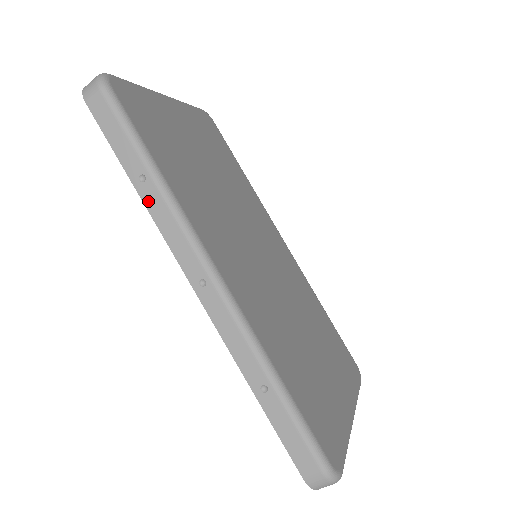
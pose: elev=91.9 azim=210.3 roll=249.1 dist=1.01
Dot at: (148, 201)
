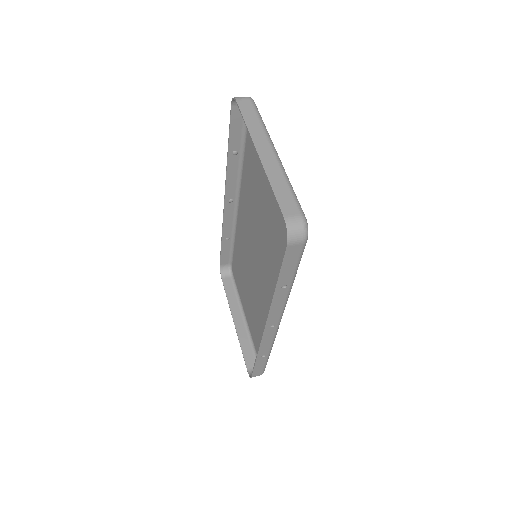
Dot at: (277, 296)
